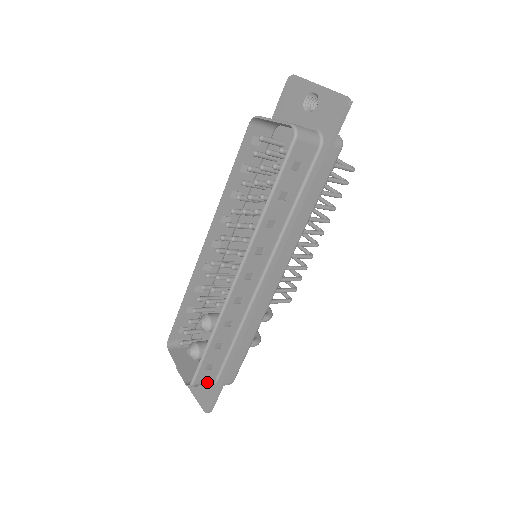
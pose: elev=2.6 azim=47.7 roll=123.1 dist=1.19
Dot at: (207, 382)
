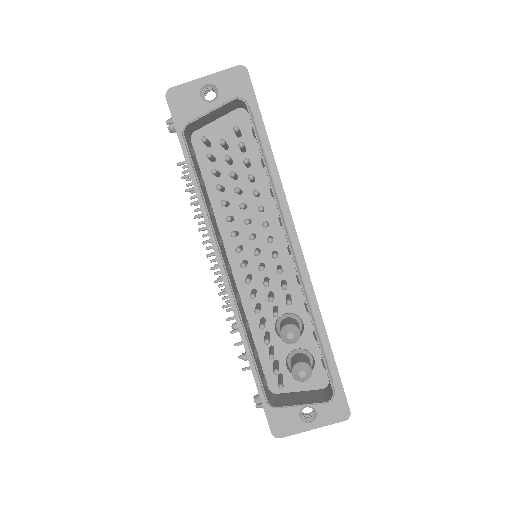
Dot at: occluded
